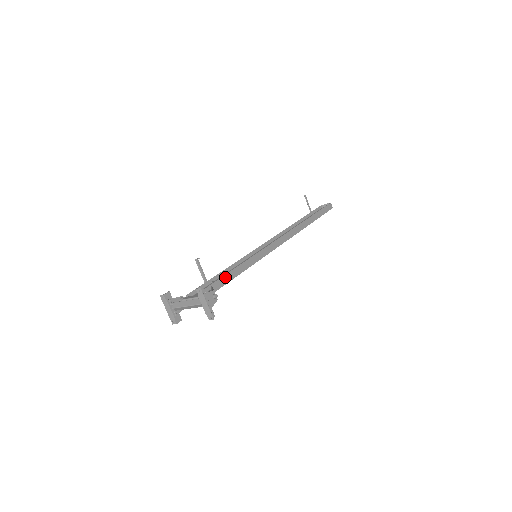
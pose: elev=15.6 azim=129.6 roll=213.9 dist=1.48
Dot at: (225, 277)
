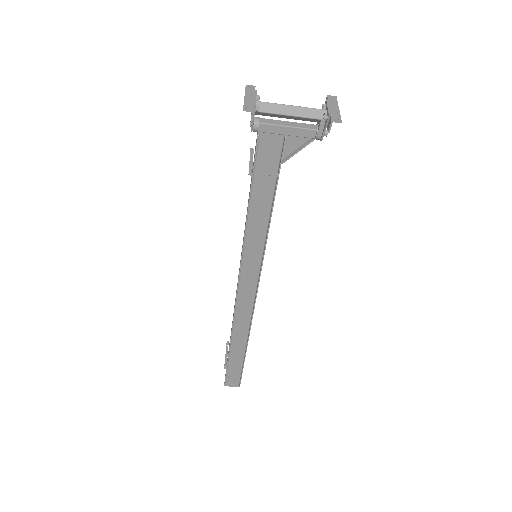
Dot at: (275, 187)
